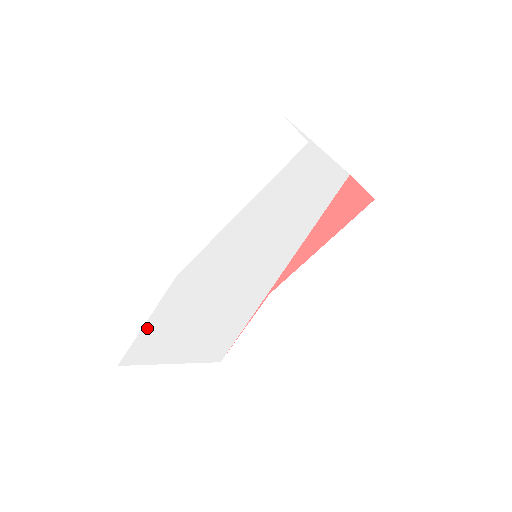
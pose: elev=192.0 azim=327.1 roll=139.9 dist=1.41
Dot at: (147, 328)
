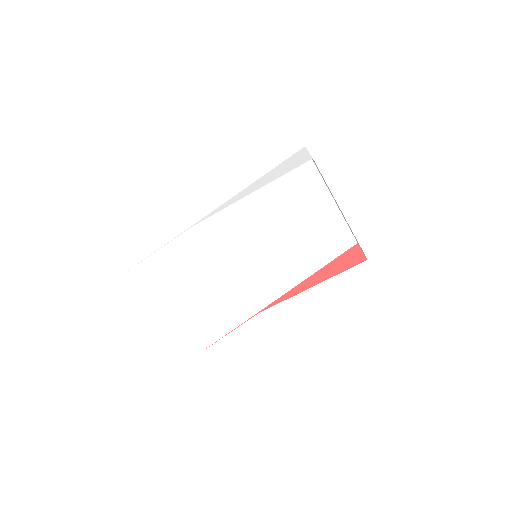
Dot at: (153, 260)
